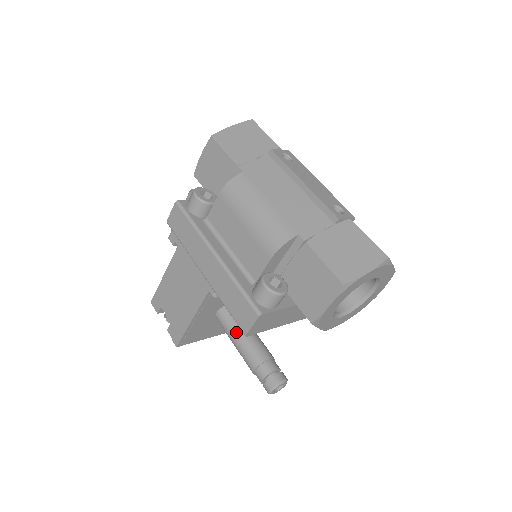
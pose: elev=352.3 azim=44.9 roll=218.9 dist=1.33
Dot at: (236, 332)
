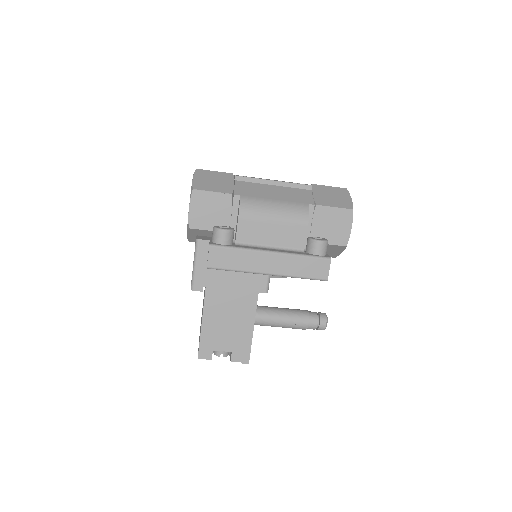
Dot at: (277, 315)
